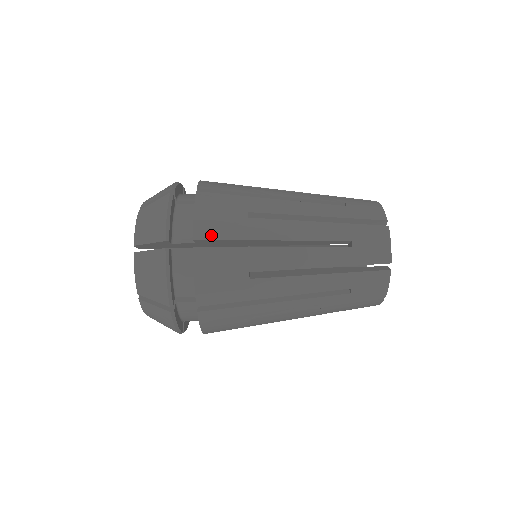
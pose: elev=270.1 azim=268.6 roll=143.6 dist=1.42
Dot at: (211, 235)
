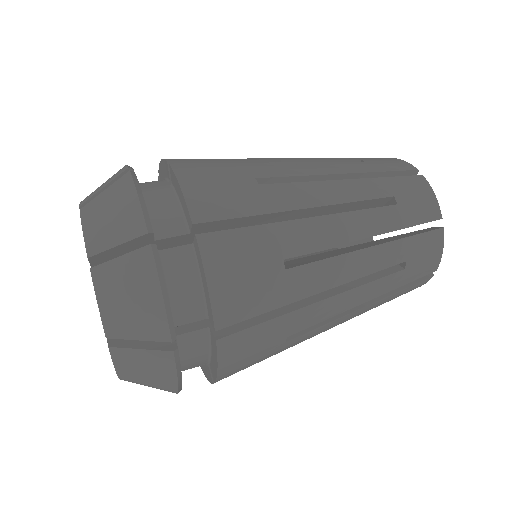
Dot at: (217, 213)
